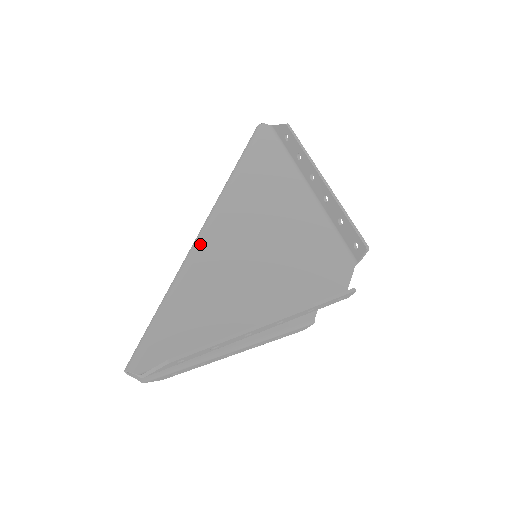
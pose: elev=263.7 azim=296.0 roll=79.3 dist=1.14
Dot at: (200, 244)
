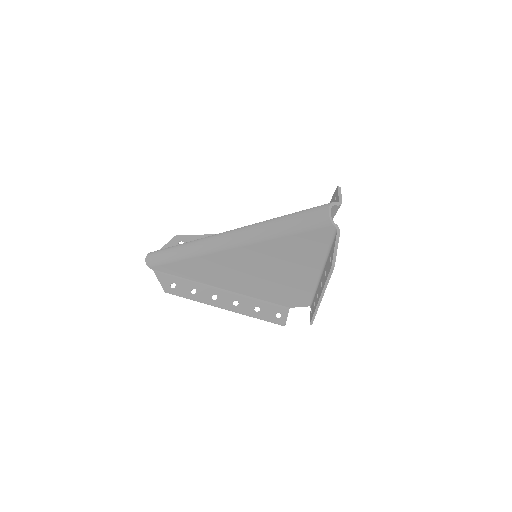
Dot at: (209, 253)
